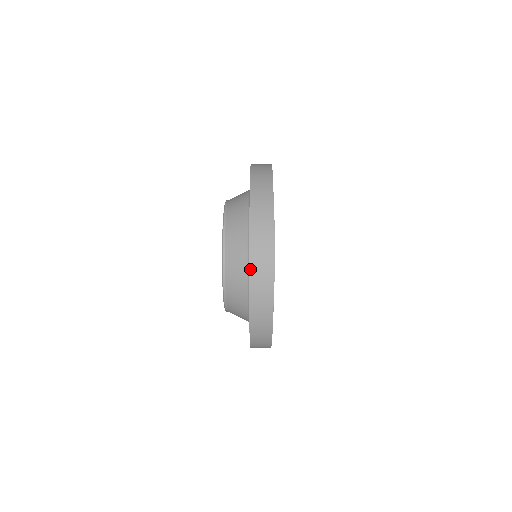
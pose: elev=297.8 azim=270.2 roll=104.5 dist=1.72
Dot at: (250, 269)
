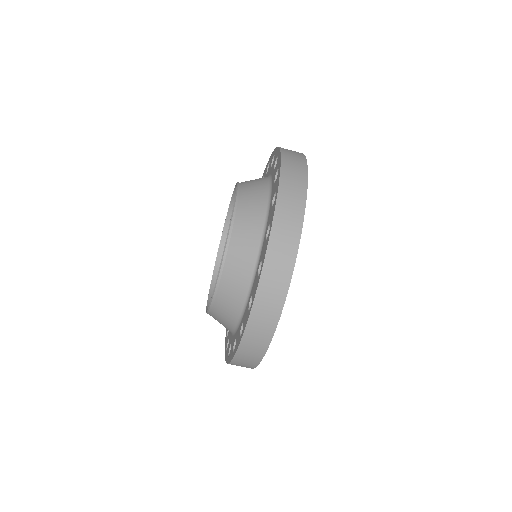
Dot at: occluded
